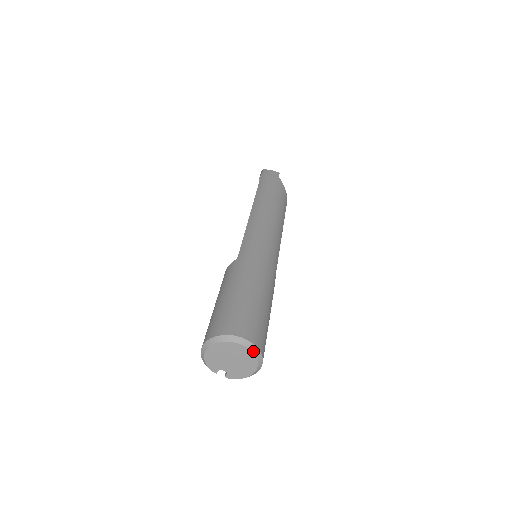
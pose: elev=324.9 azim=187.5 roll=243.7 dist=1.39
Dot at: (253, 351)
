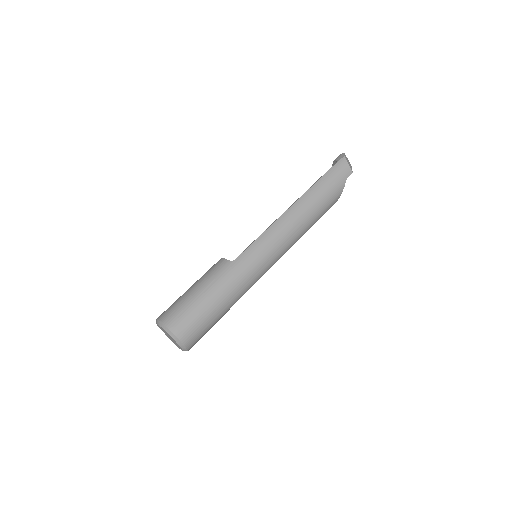
Dot at: (182, 348)
